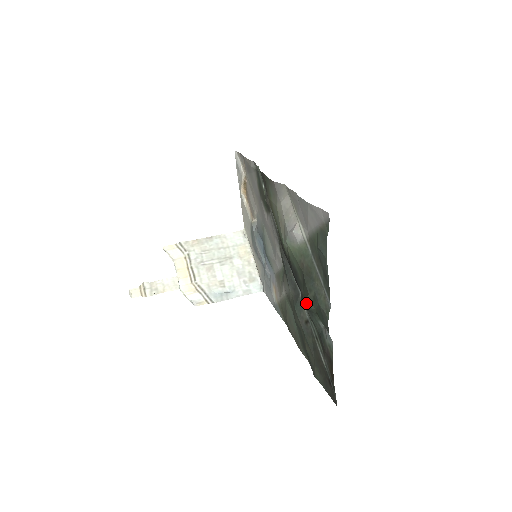
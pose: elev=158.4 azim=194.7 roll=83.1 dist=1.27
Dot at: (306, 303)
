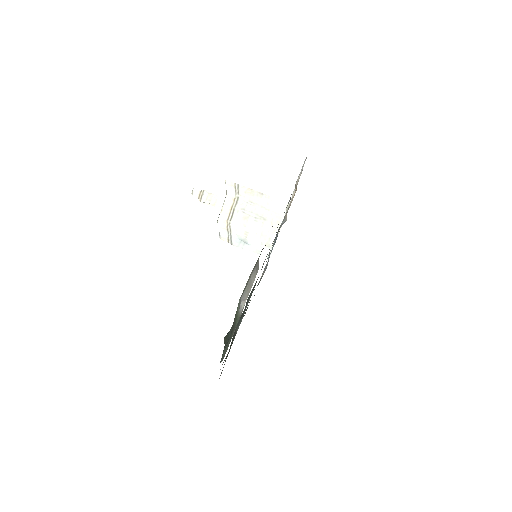
Dot at: (224, 340)
